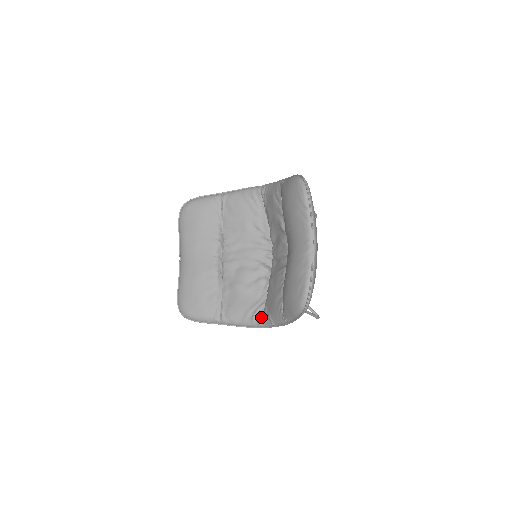
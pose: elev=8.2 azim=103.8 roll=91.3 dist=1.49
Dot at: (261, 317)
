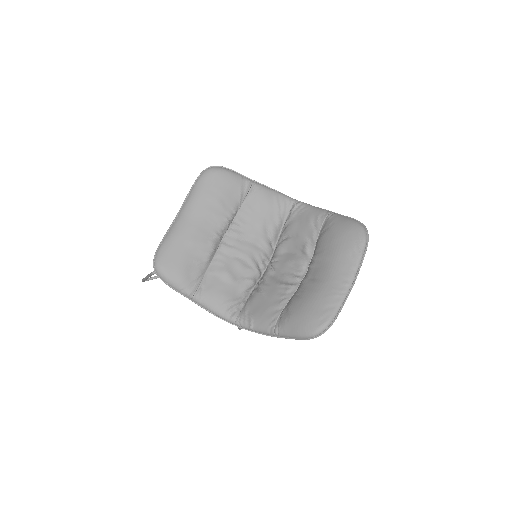
Dot at: (237, 314)
